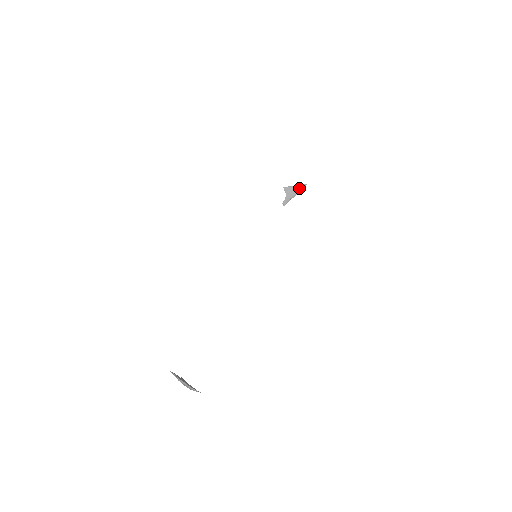
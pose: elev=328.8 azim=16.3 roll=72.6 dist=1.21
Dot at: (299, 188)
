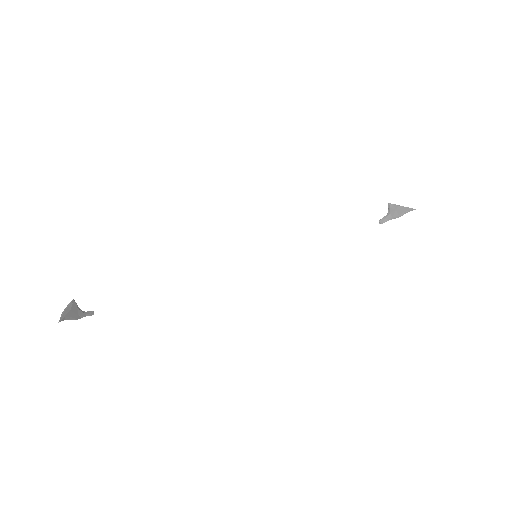
Dot at: (405, 210)
